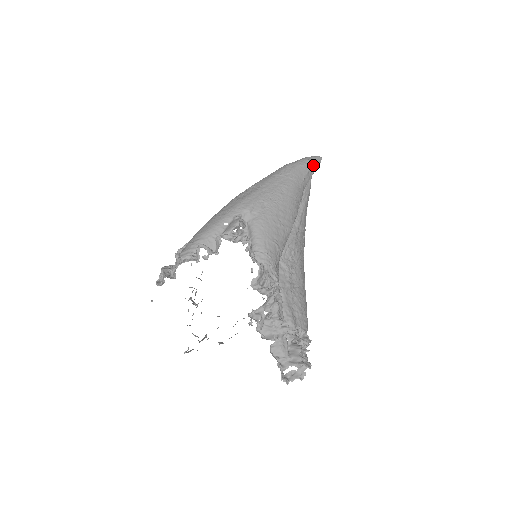
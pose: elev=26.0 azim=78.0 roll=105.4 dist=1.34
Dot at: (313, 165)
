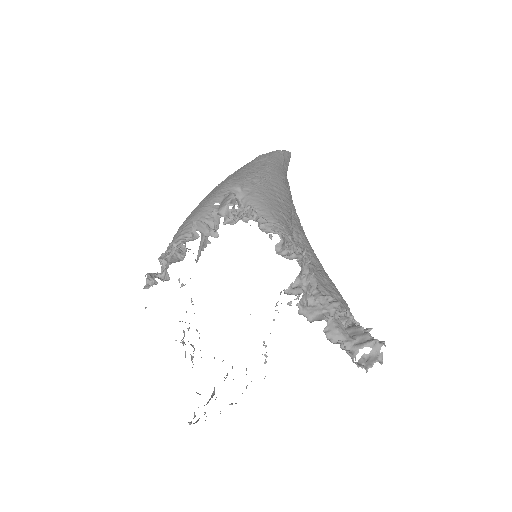
Dot at: (286, 156)
